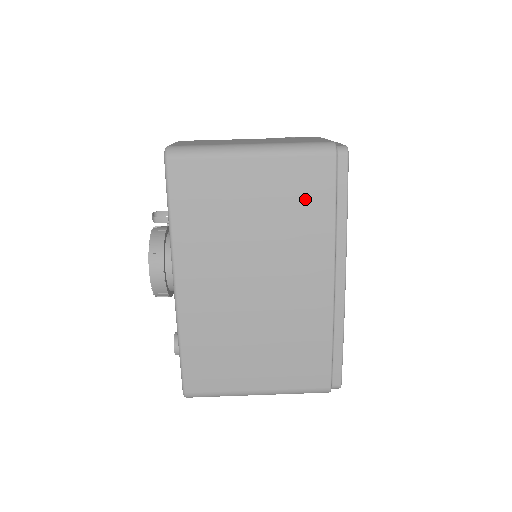
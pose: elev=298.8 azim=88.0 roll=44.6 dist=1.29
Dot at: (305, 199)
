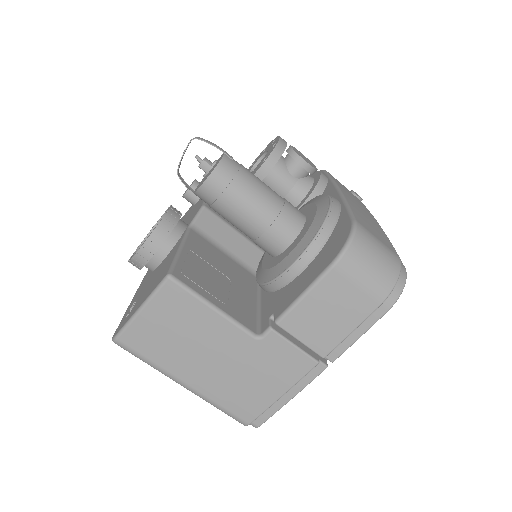
Dot at: occluded
